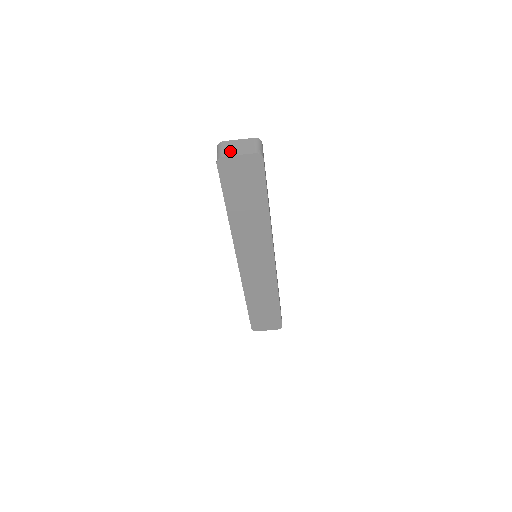
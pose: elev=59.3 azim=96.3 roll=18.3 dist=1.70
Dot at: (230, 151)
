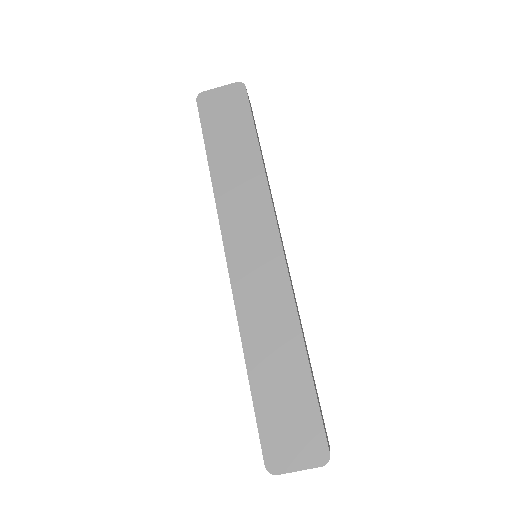
Dot at: occluded
